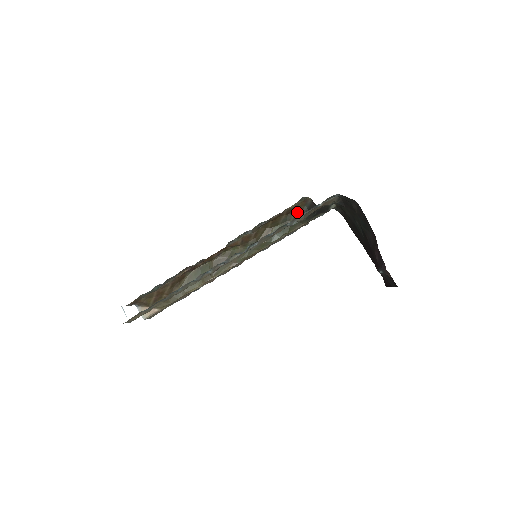
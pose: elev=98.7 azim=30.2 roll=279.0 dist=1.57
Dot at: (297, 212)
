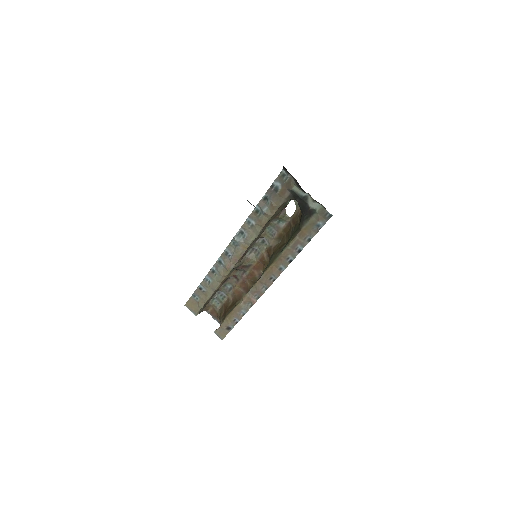
Dot at: occluded
